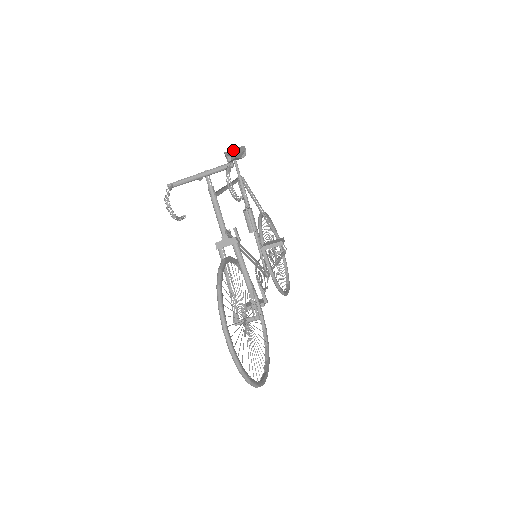
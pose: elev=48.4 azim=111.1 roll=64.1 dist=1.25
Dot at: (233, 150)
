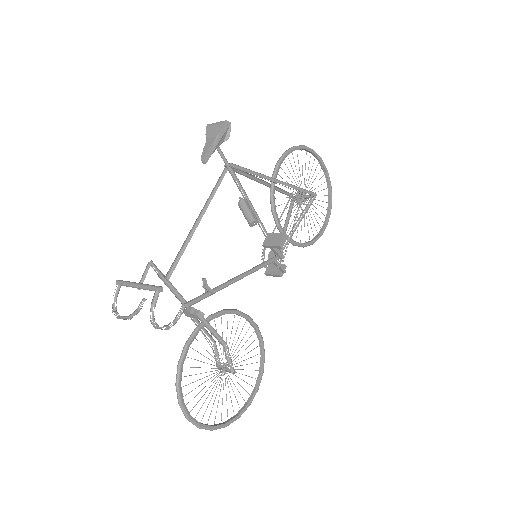
Dot at: (213, 130)
